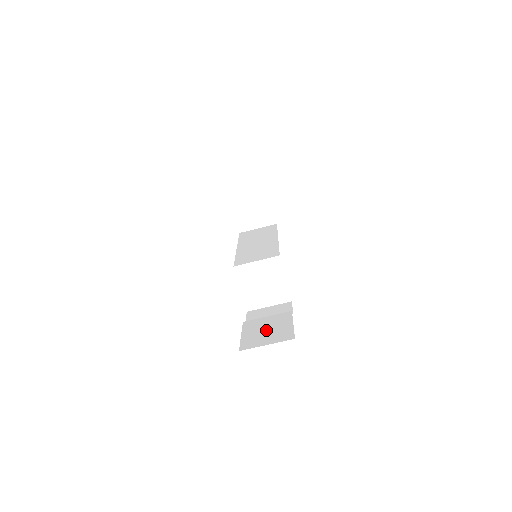
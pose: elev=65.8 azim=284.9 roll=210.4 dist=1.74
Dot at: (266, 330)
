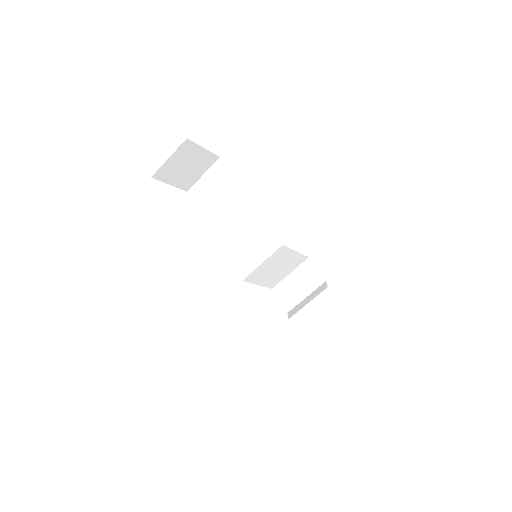
Dot at: (324, 331)
